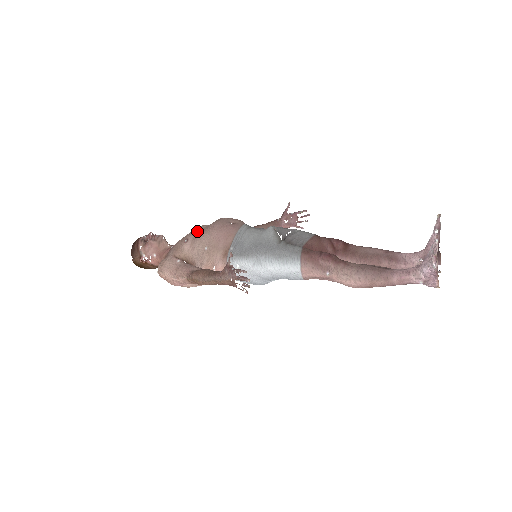
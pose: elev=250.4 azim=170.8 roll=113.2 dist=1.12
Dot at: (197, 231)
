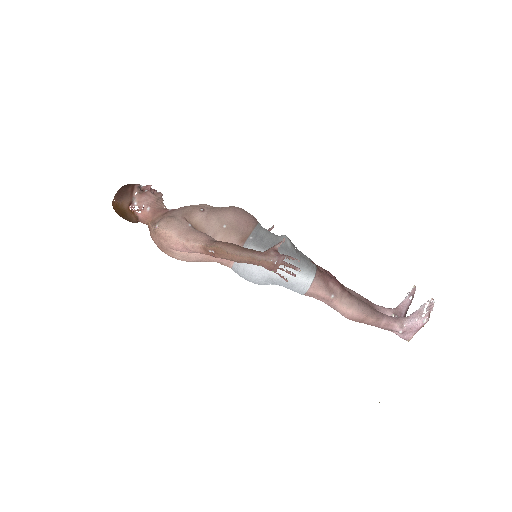
Dot at: occluded
